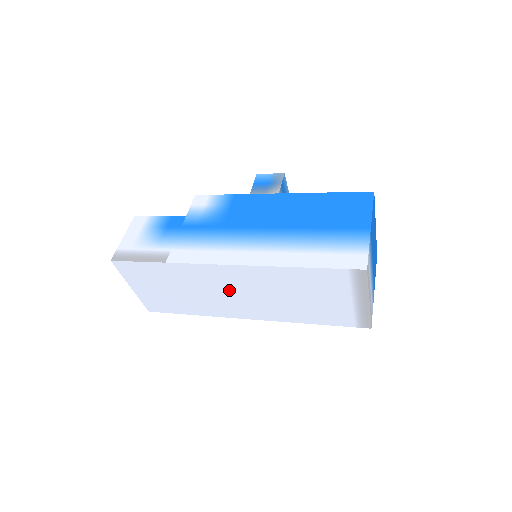
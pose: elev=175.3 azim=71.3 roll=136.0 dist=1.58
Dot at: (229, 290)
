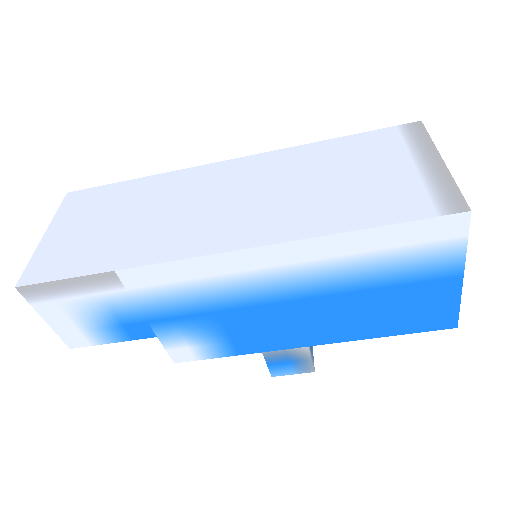
Dot at: (214, 197)
